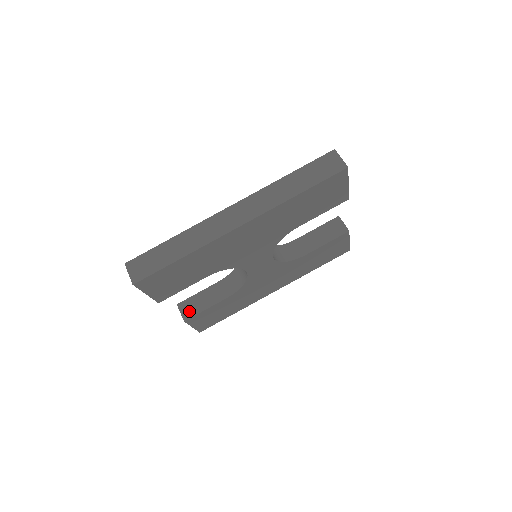
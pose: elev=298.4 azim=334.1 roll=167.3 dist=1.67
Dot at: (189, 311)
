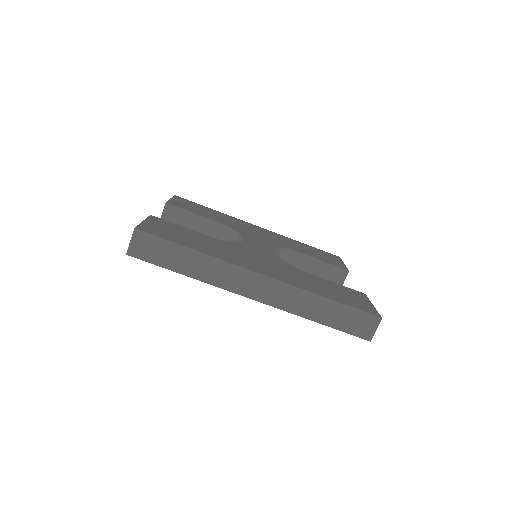
Dot at: (170, 219)
